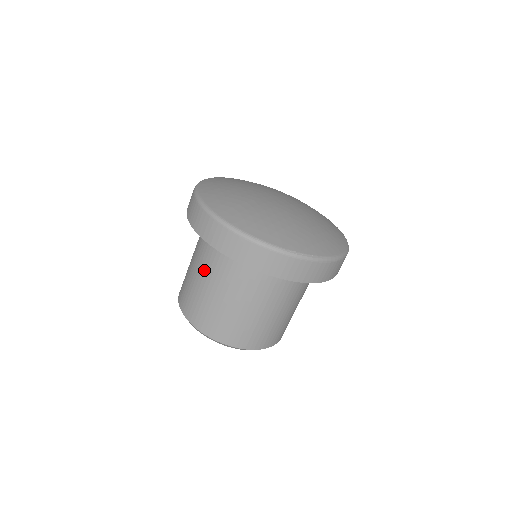
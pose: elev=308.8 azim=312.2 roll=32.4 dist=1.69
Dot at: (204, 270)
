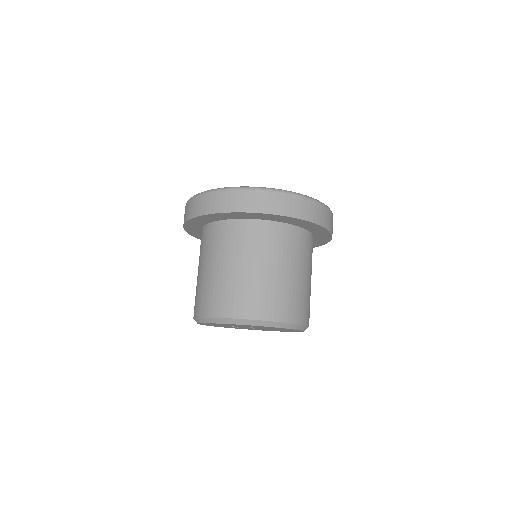
Dot at: (231, 257)
